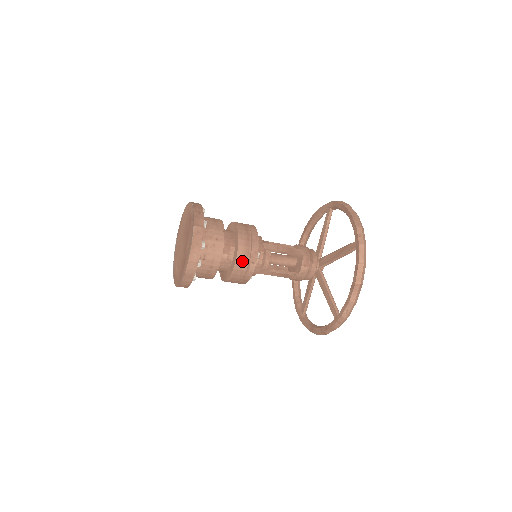
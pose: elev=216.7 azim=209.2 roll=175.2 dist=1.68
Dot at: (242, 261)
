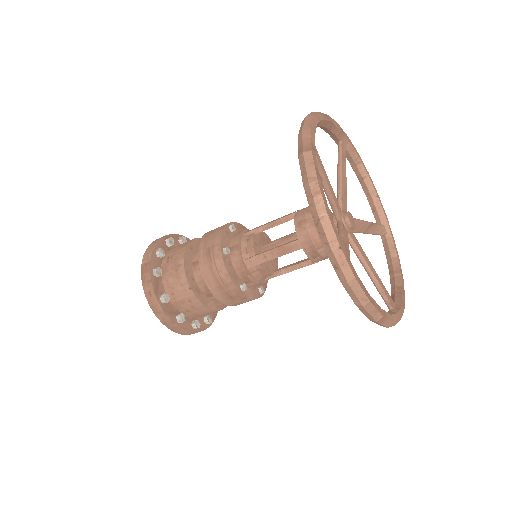
Dot at: (232, 302)
